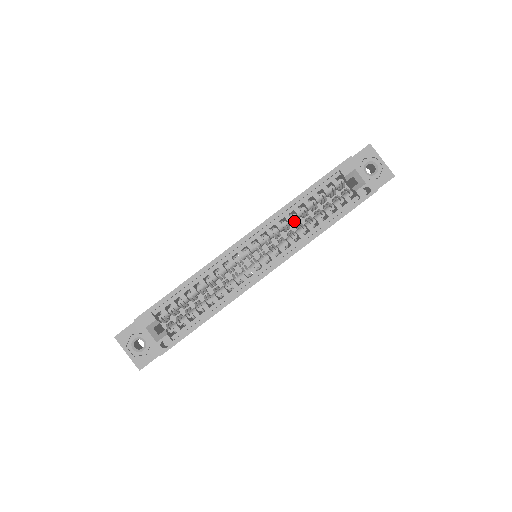
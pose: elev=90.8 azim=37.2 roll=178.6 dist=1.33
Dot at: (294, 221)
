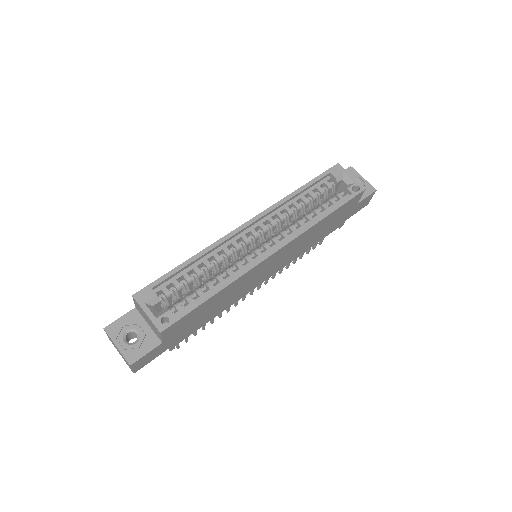
Dot at: (293, 215)
